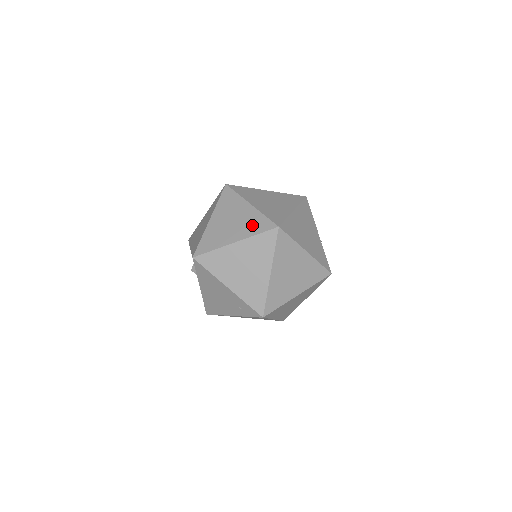
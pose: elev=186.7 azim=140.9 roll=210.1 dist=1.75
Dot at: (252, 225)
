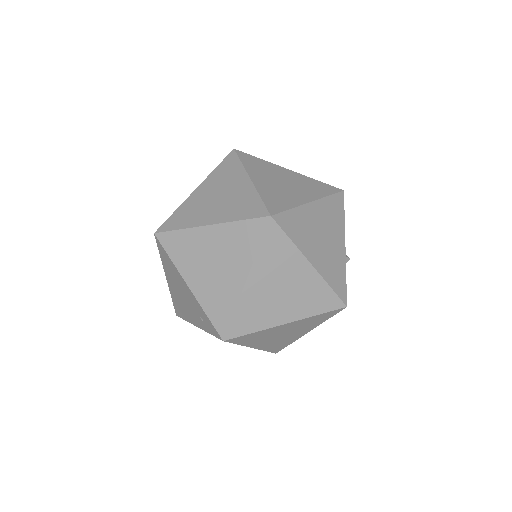
Dot at: (239, 206)
